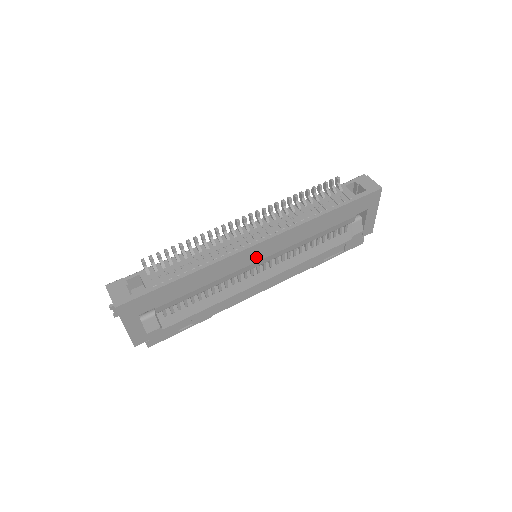
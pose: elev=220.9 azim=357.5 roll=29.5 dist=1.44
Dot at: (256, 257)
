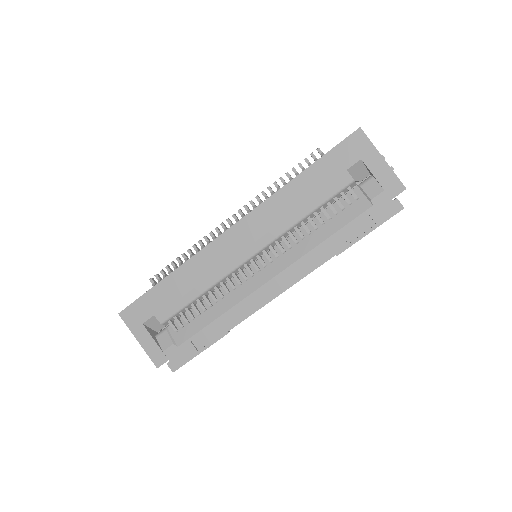
Dot at: (236, 247)
